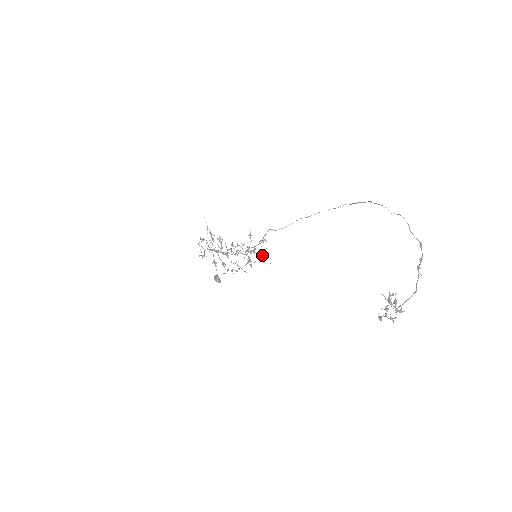
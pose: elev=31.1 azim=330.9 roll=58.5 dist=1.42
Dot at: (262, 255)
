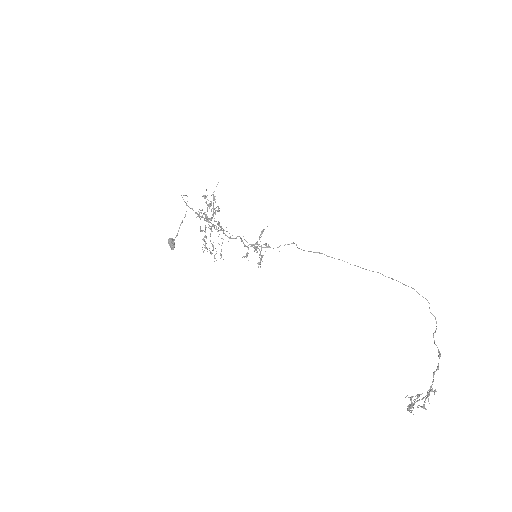
Dot at: (260, 259)
